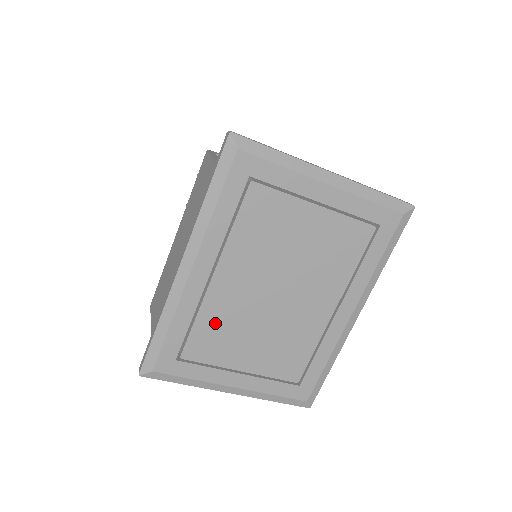
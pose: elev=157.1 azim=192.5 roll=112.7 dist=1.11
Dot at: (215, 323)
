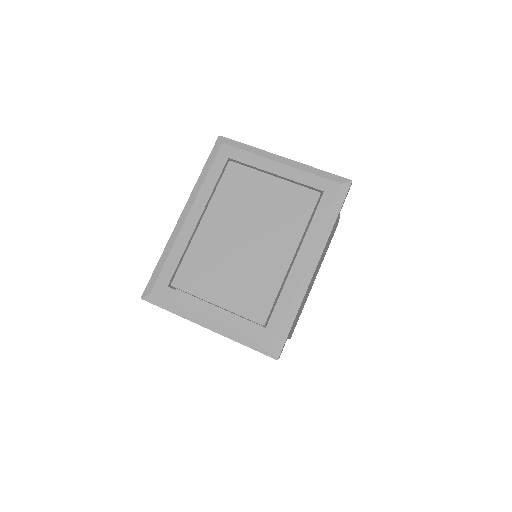
Dot at: (199, 259)
